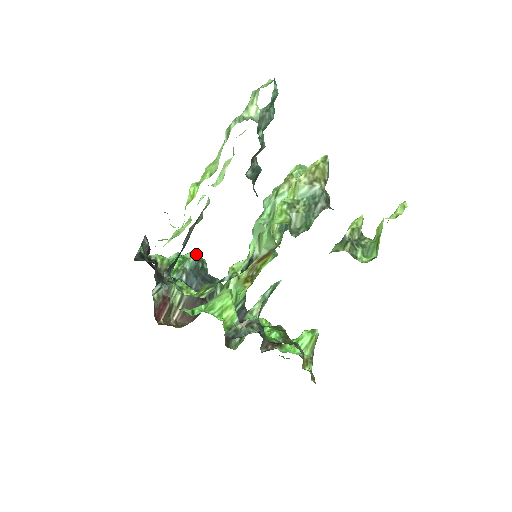
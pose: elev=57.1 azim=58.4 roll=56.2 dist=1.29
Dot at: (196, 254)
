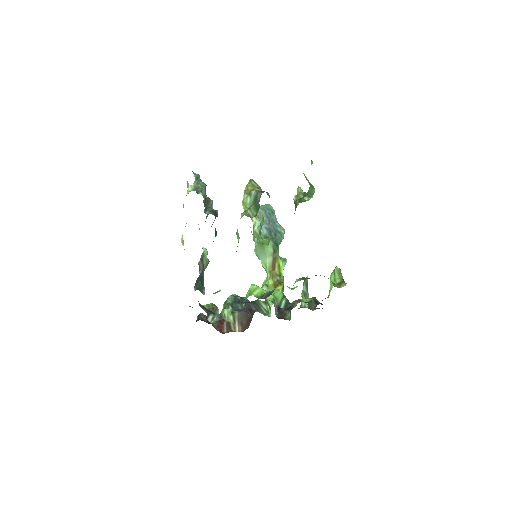
Dot at: (232, 294)
